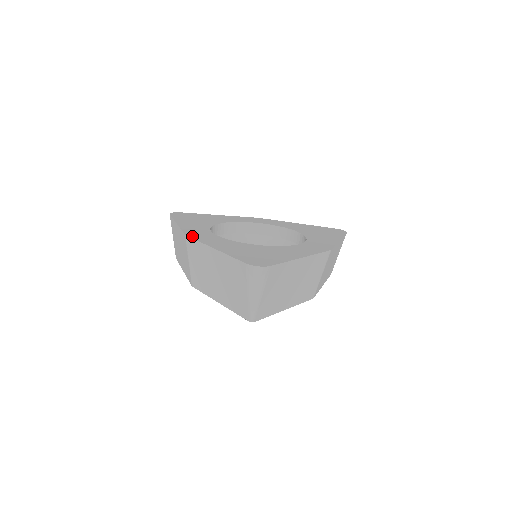
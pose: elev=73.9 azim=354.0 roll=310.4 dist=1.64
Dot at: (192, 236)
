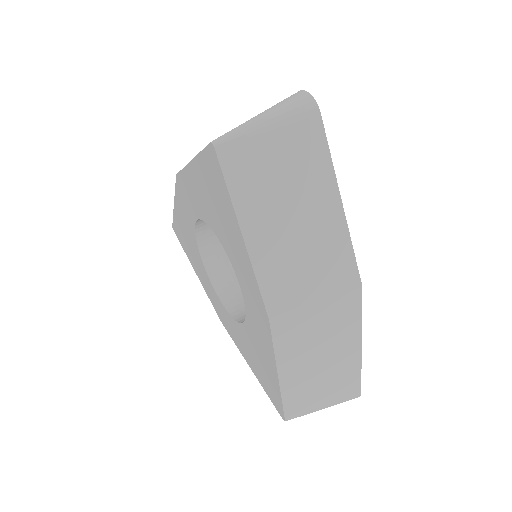
Dot at: occluded
